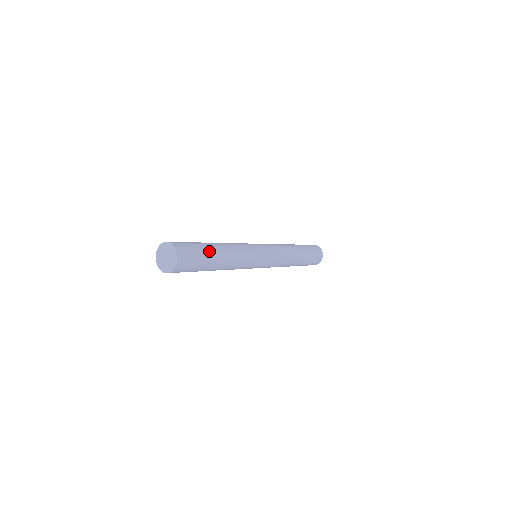
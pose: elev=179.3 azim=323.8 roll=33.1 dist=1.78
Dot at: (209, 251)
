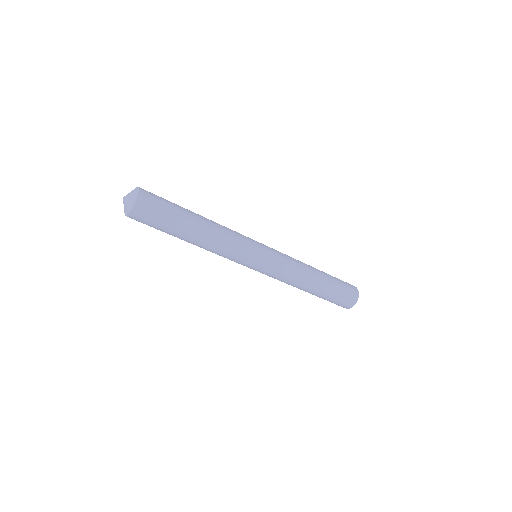
Dot at: (182, 208)
